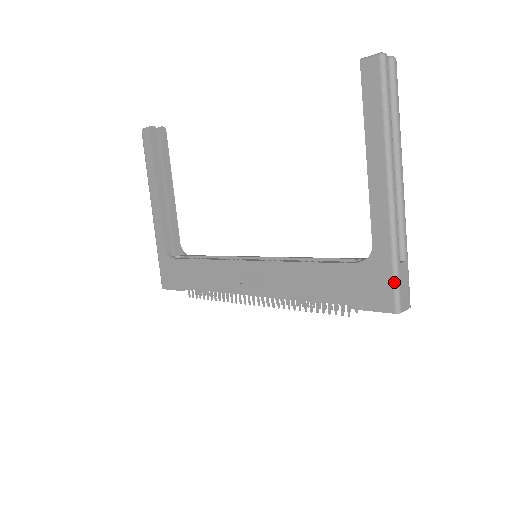
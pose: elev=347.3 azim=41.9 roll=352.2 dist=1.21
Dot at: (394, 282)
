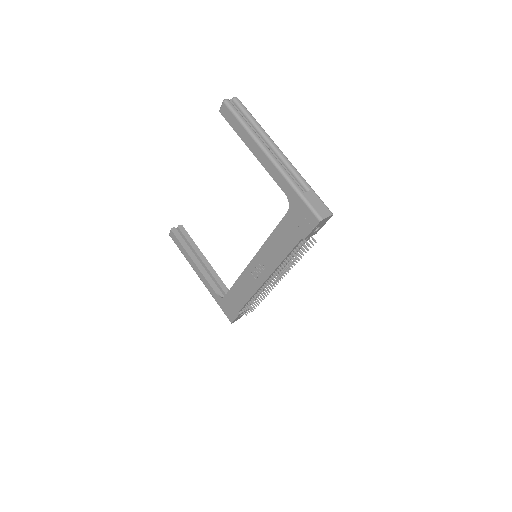
Dot at: (306, 205)
